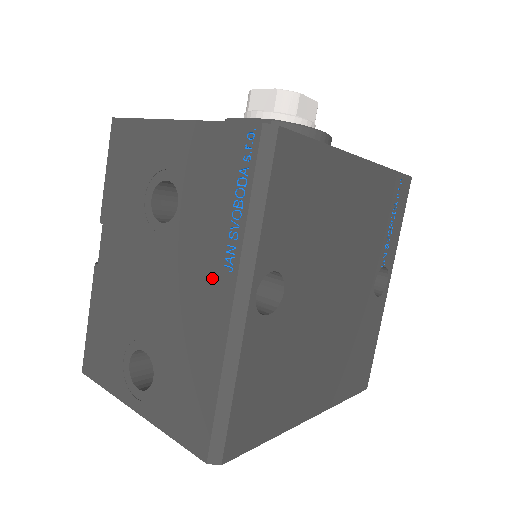
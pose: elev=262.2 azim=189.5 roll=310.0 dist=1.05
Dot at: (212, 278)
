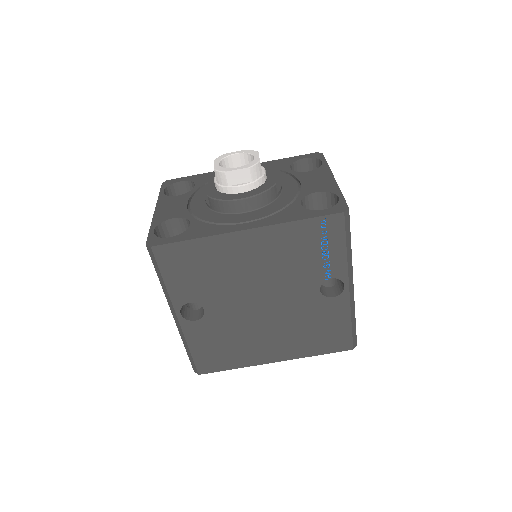
Dot at: occluded
